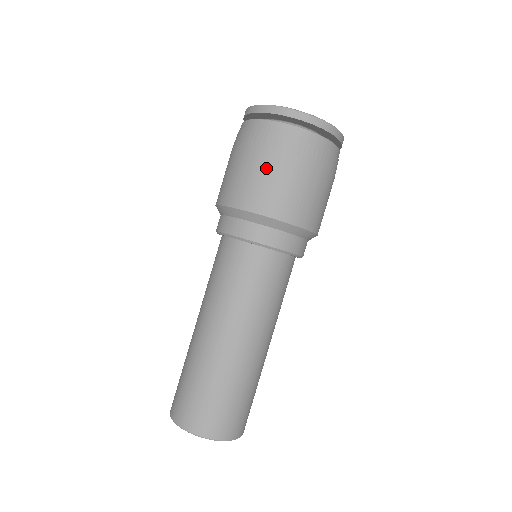
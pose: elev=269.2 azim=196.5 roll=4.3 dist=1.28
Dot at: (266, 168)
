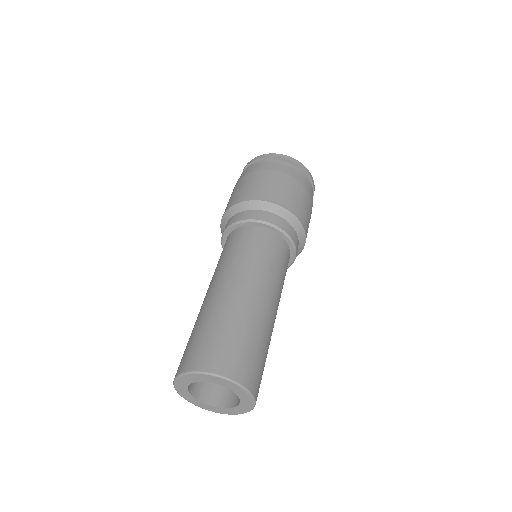
Dot at: (255, 179)
